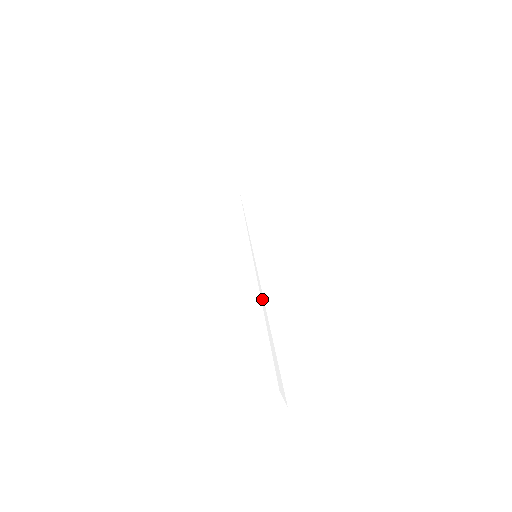
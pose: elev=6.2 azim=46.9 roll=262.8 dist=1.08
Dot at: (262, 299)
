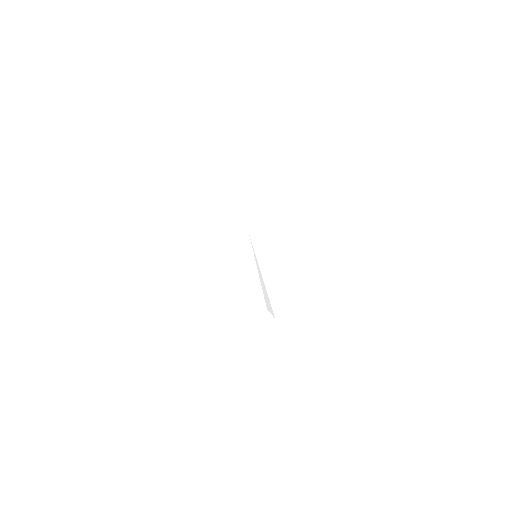
Dot at: (260, 273)
